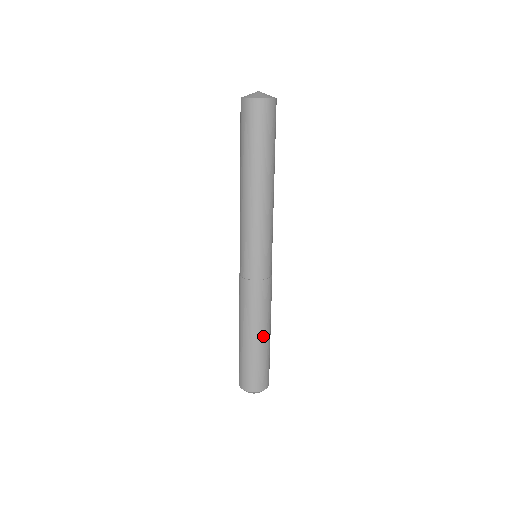
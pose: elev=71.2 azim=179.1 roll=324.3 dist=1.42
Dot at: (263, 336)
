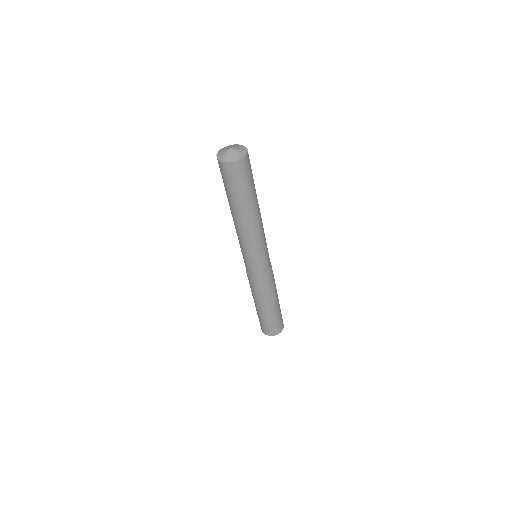
Dot at: (269, 306)
